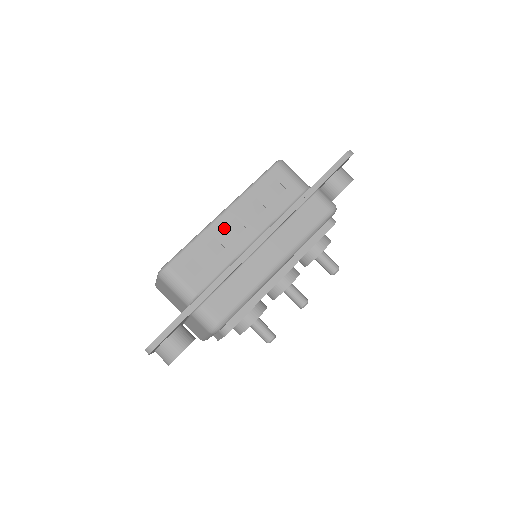
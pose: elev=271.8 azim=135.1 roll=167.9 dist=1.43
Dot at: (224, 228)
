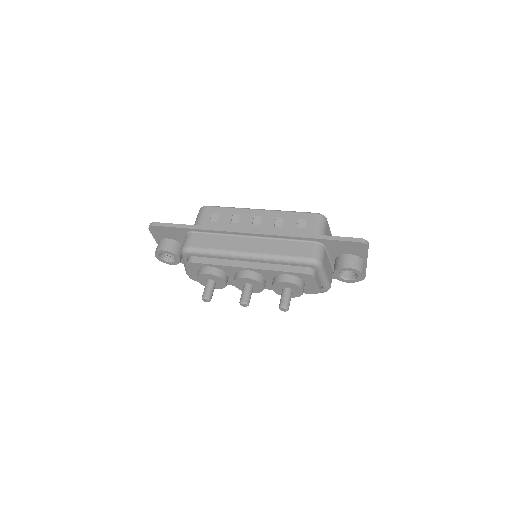
Dot at: (250, 216)
